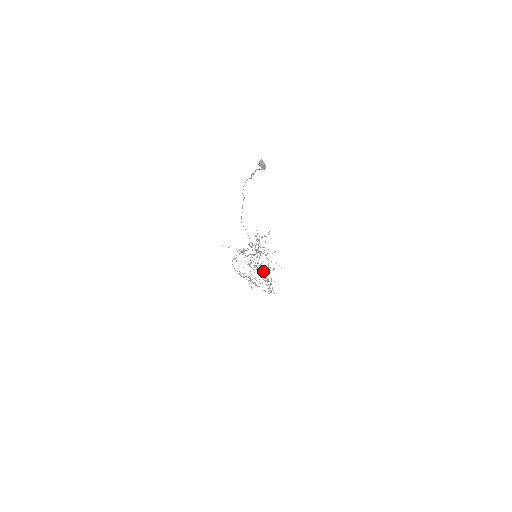
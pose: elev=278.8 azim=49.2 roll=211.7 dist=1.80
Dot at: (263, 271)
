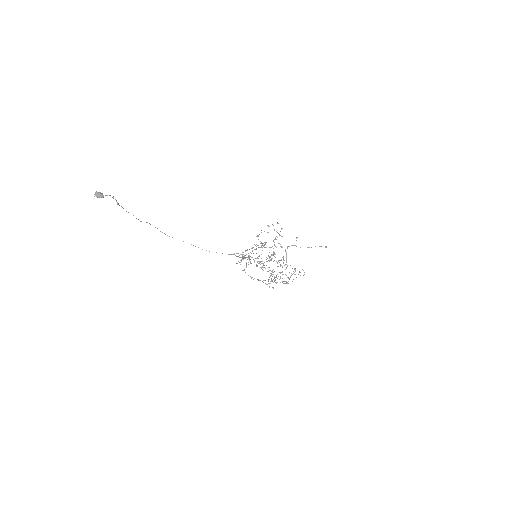
Dot at: (285, 264)
